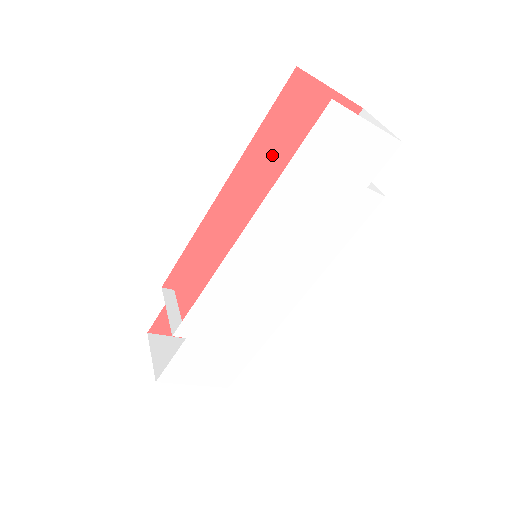
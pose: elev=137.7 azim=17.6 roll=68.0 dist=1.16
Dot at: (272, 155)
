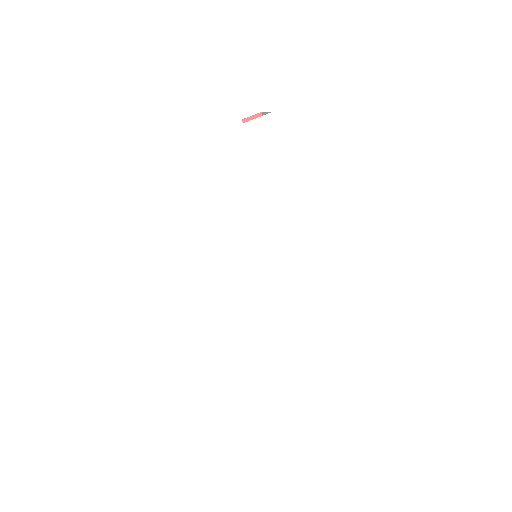
Dot at: occluded
